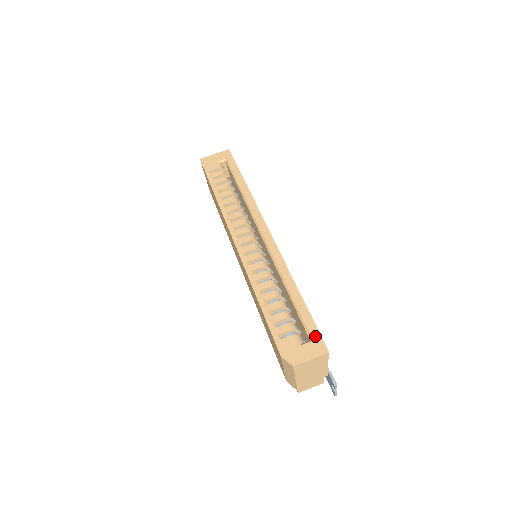
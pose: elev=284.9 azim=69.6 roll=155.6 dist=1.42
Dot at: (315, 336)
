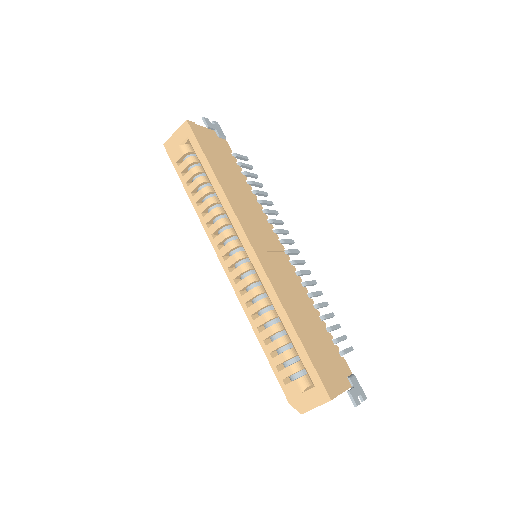
Dot at: (316, 381)
